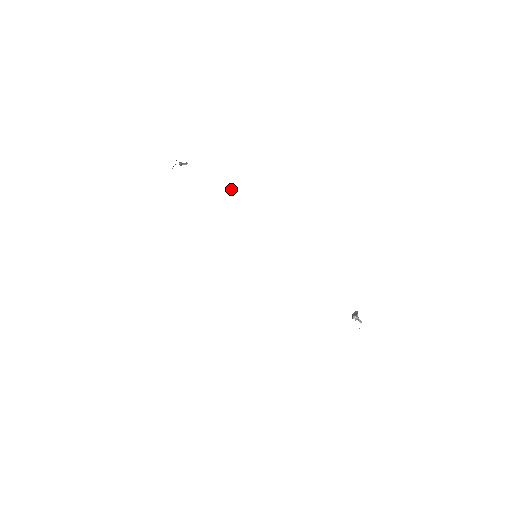
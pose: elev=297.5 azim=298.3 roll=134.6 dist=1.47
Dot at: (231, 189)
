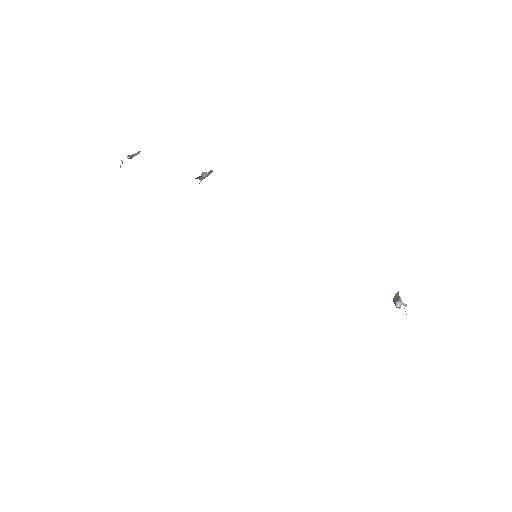
Dot at: (203, 175)
